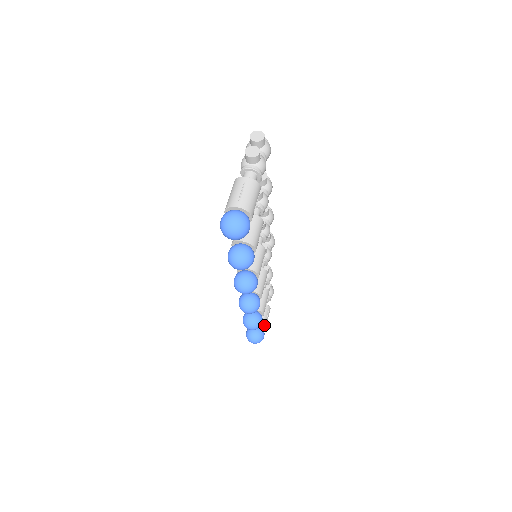
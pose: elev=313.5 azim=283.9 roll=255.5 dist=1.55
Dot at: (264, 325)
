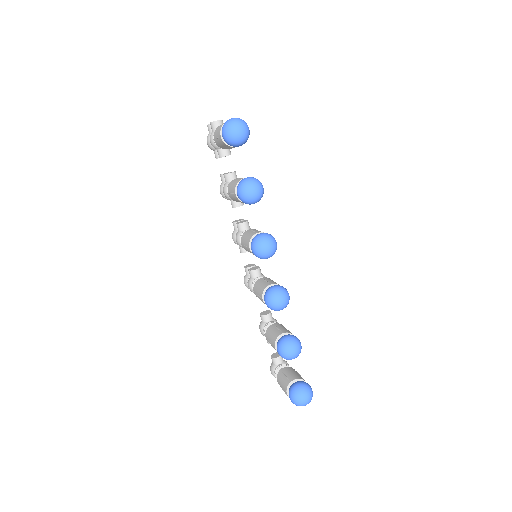
Dot at: (303, 379)
